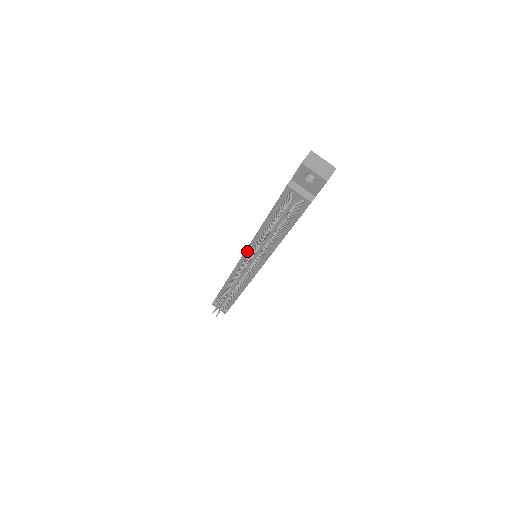
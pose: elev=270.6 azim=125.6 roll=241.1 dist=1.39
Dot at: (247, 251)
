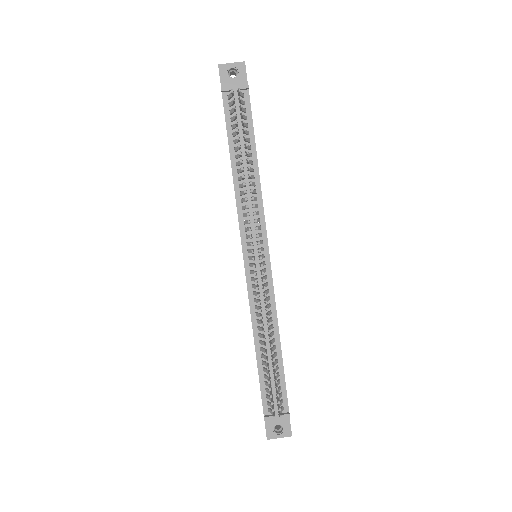
Dot at: (242, 235)
